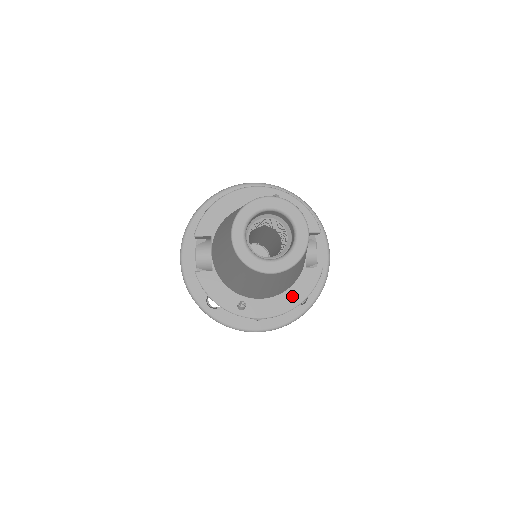
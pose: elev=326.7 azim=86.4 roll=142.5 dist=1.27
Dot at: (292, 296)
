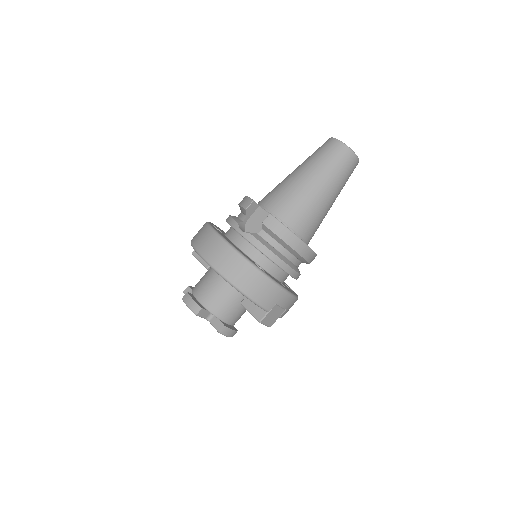
Dot at: occluded
